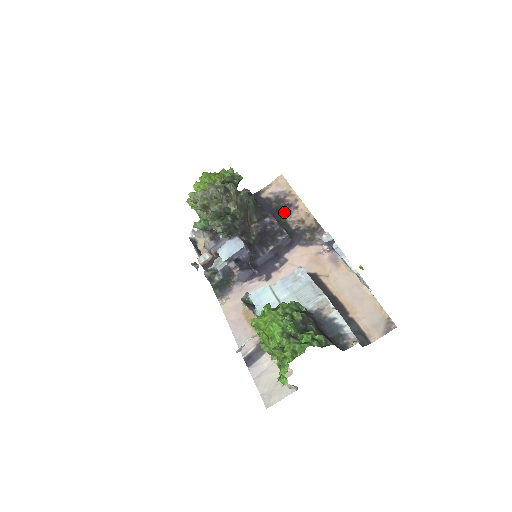
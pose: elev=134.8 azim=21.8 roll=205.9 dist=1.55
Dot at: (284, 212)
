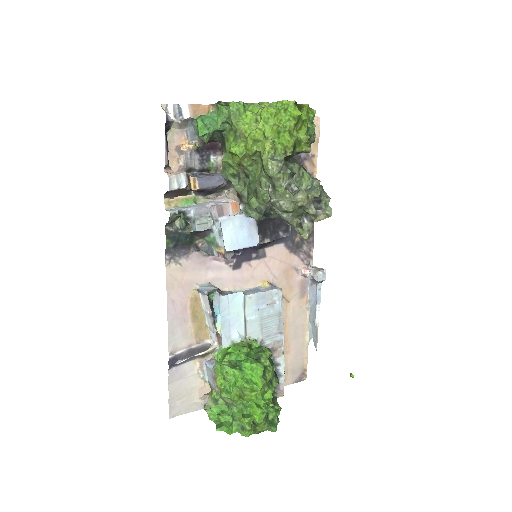
Dot at: occluded
